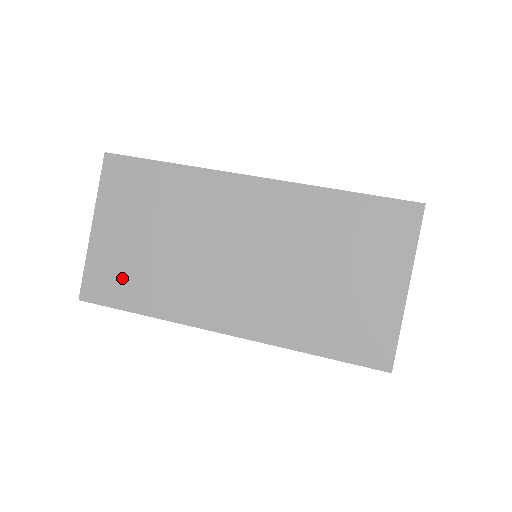
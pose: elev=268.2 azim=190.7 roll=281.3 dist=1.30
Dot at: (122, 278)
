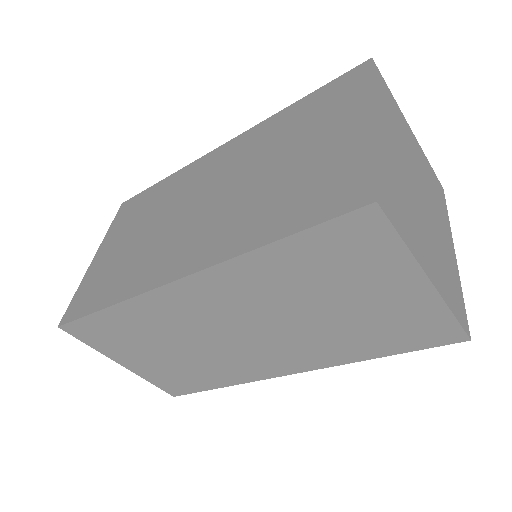
Dot at: (181, 378)
